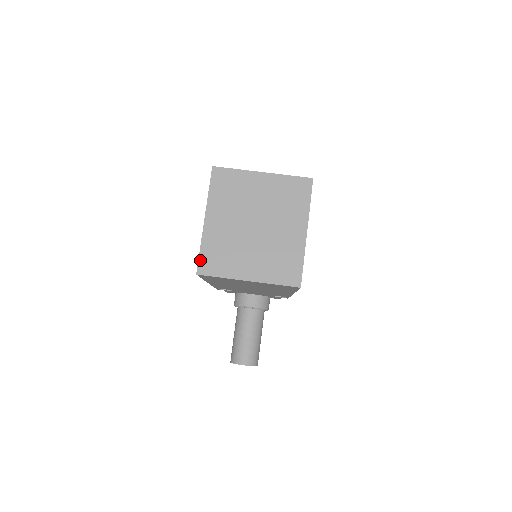
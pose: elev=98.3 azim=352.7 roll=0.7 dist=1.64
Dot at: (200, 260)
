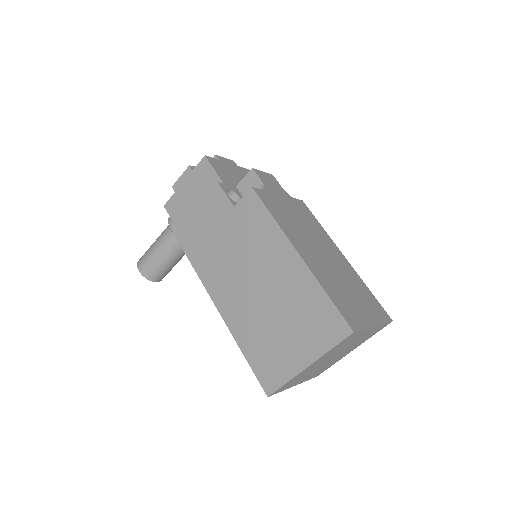
Dot at: (279, 389)
